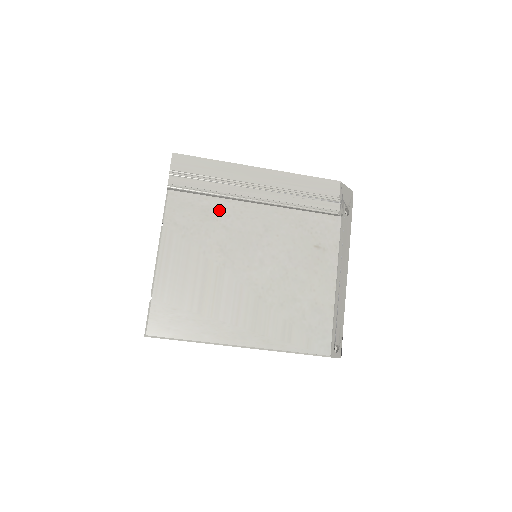
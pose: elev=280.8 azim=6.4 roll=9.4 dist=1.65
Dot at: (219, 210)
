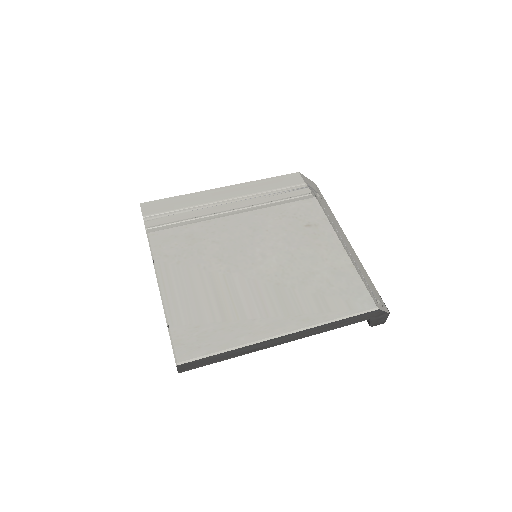
Dot at: (202, 231)
